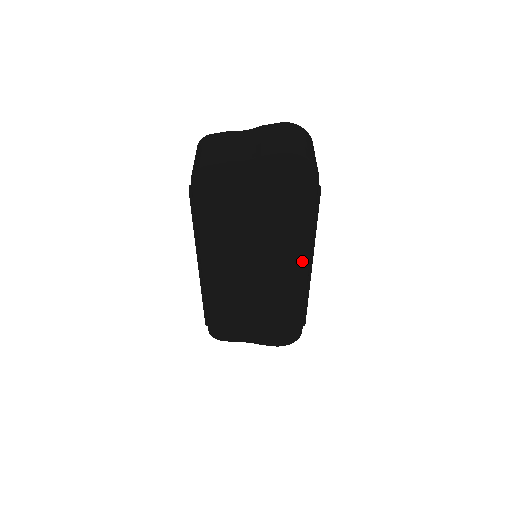
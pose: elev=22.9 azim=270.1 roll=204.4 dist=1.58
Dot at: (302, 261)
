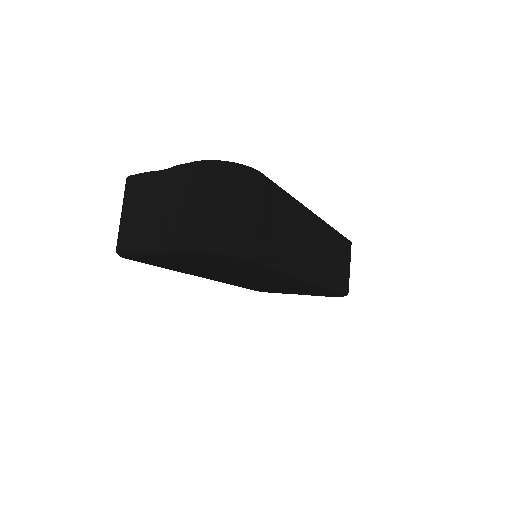
Dot at: (296, 280)
